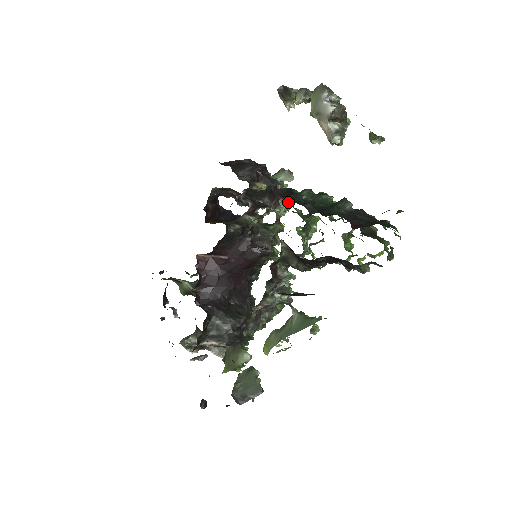
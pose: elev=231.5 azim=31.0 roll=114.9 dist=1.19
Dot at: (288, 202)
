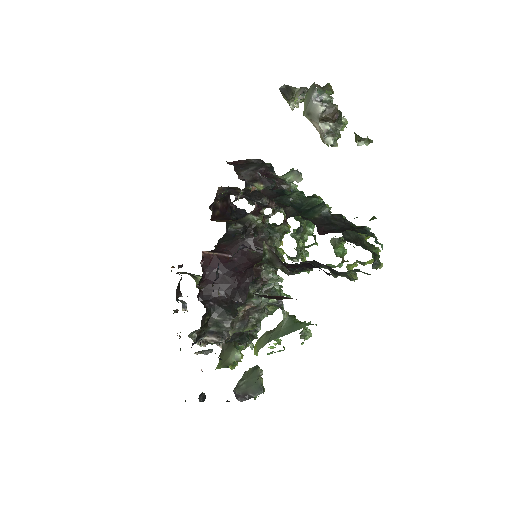
Dot at: occluded
